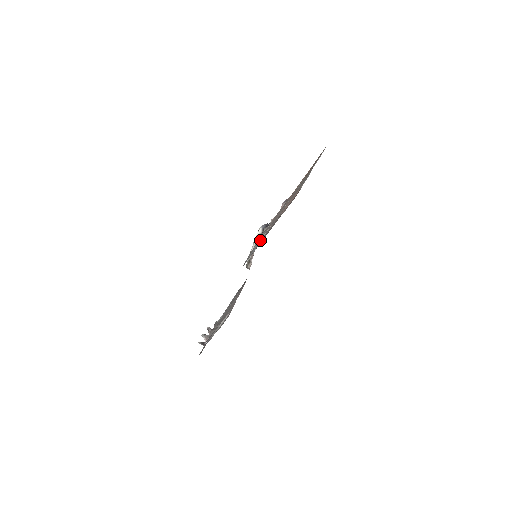
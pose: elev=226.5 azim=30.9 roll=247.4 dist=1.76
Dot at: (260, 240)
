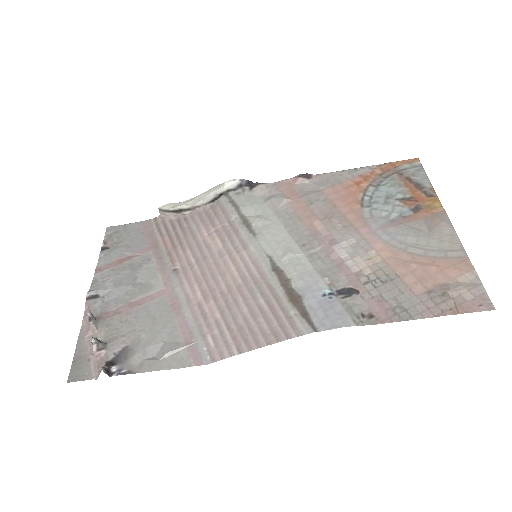
Dot at: (309, 262)
